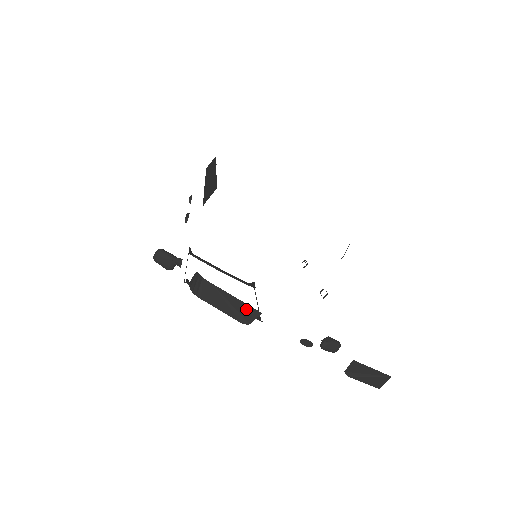
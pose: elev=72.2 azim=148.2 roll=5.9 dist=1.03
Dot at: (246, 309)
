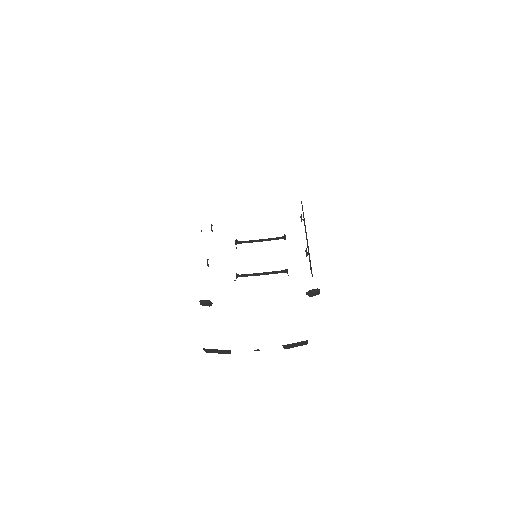
Dot at: (225, 351)
